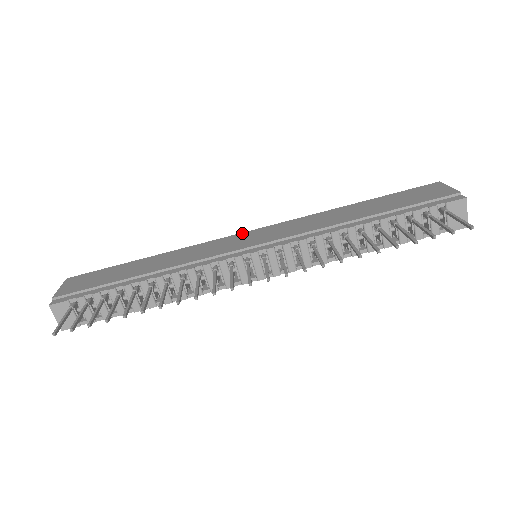
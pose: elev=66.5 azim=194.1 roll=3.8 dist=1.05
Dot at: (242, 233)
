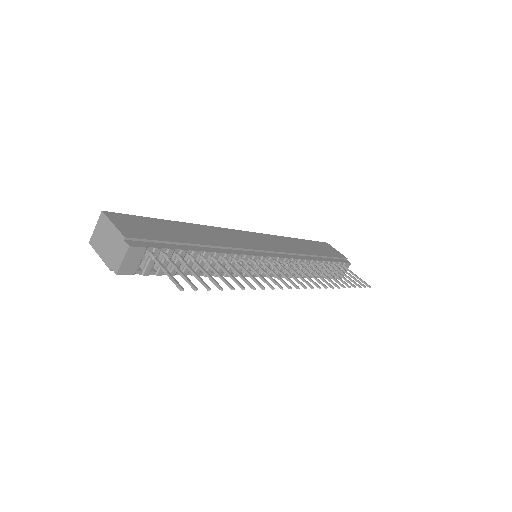
Dot at: (243, 231)
